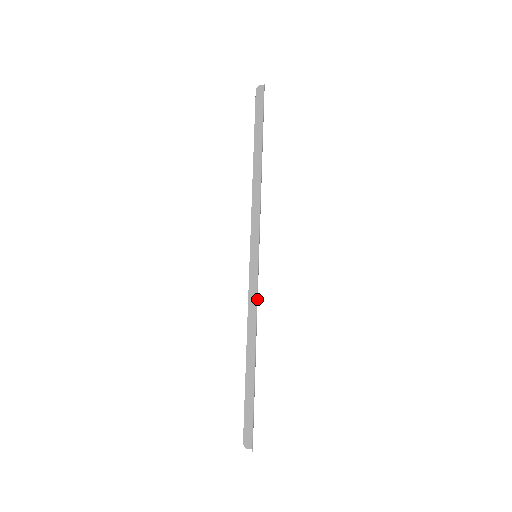
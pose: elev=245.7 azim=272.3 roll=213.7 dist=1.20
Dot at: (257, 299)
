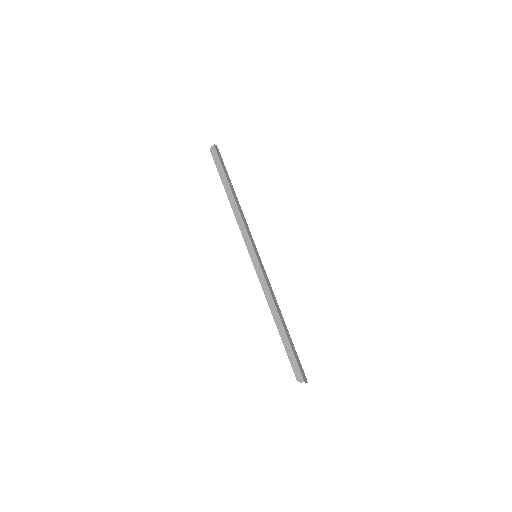
Dot at: (266, 283)
